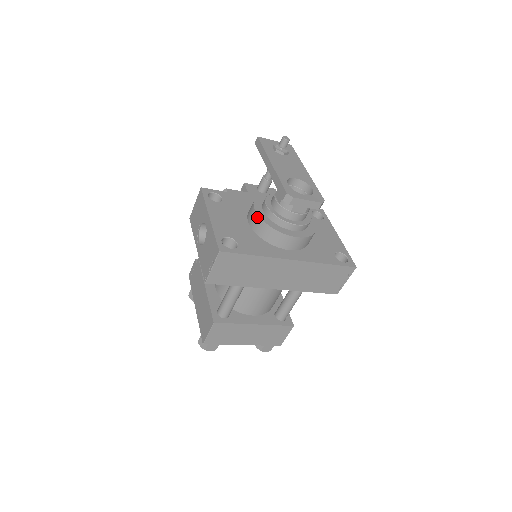
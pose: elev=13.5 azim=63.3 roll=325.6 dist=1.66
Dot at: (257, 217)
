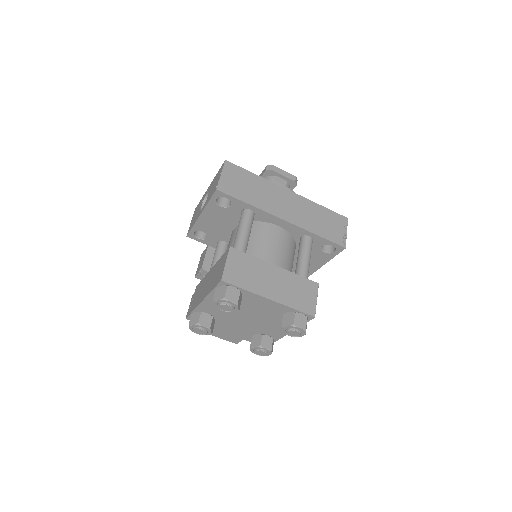
Dot at: occluded
